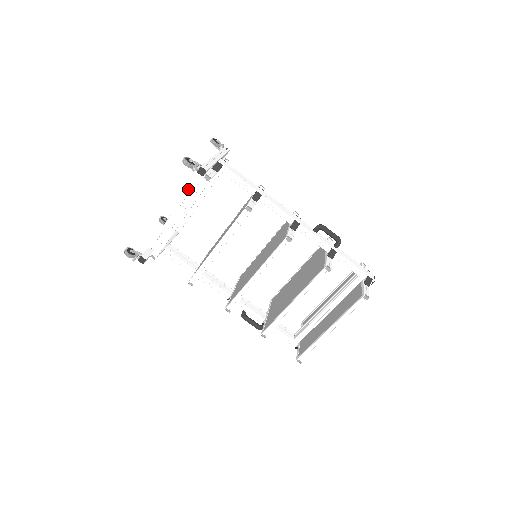
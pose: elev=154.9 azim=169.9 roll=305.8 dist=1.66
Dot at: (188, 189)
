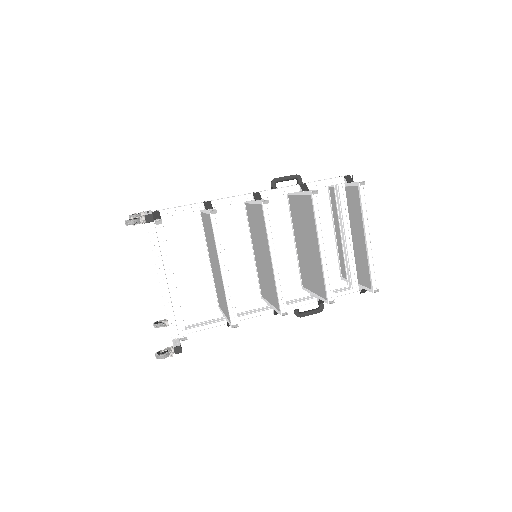
Dot at: (153, 253)
